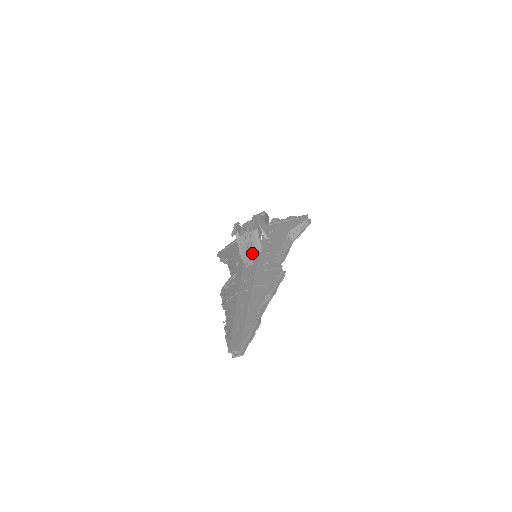
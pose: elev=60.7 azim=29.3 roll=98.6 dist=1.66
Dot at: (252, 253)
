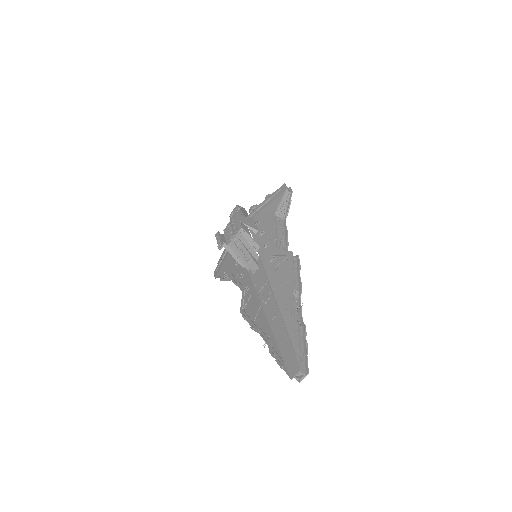
Dot at: (251, 255)
